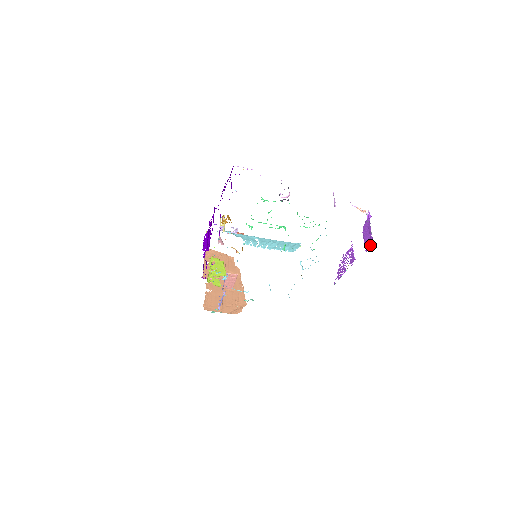
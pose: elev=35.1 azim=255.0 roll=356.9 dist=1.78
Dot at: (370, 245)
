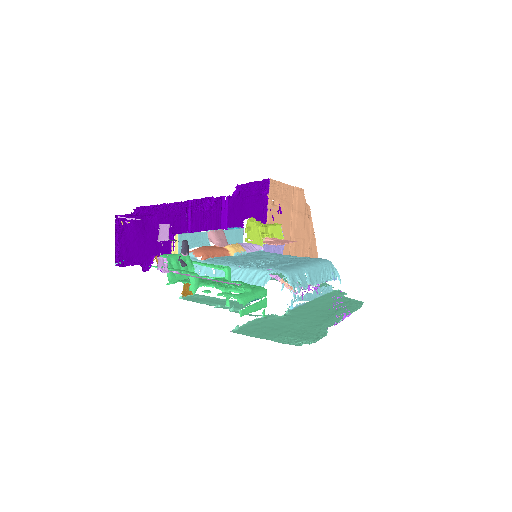
Dot at: occluded
